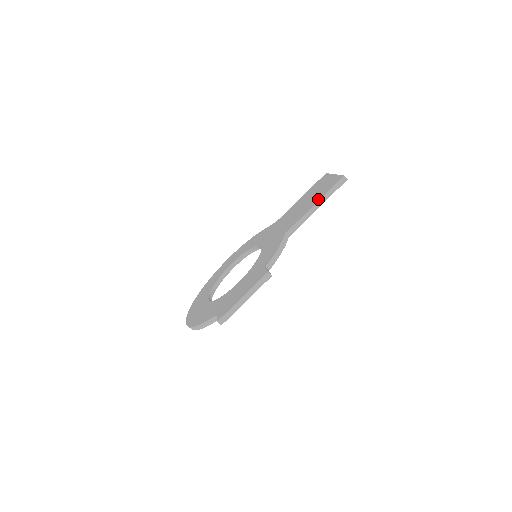
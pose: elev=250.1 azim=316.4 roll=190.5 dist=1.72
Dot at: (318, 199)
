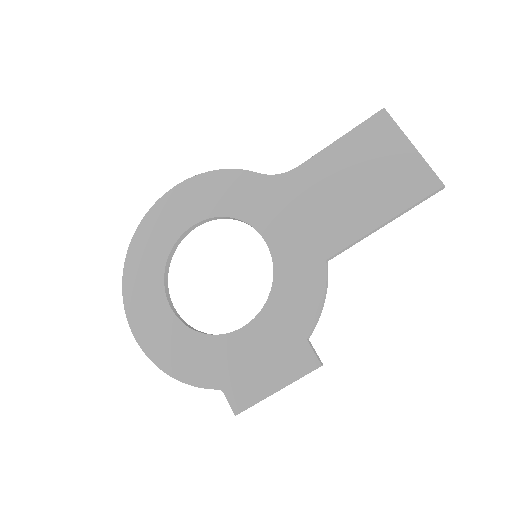
Dot at: (390, 212)
